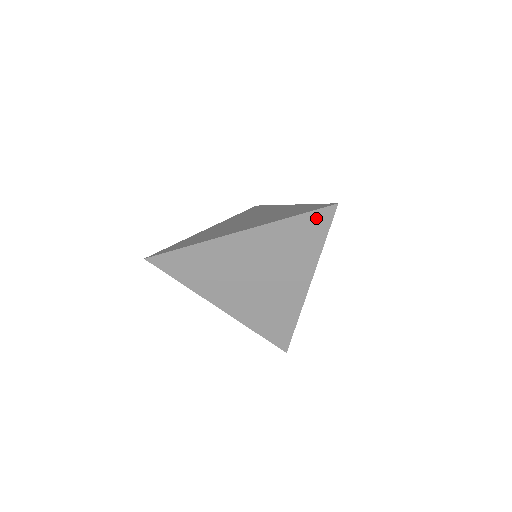
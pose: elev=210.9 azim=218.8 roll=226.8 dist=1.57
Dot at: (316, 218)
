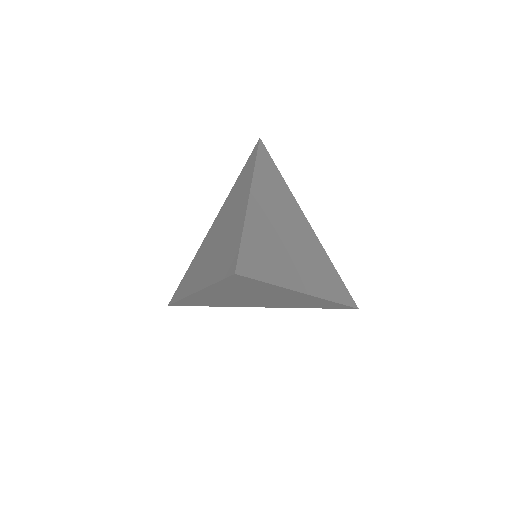
Dot at: (234, 280)
